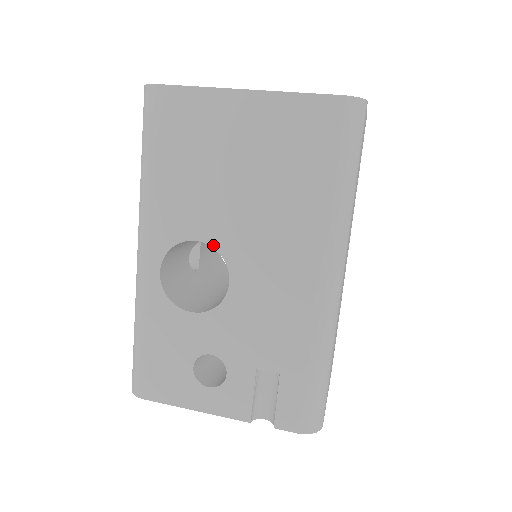
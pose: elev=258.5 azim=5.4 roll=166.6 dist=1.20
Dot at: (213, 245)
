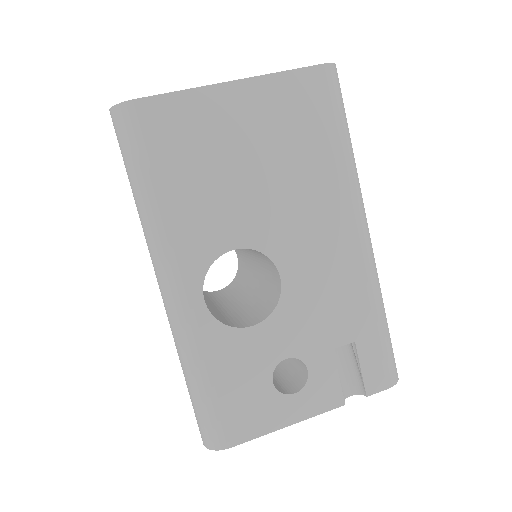
Dot at: (252, 247)
